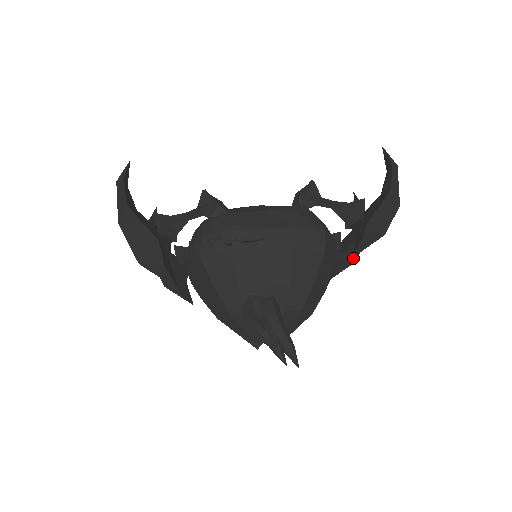
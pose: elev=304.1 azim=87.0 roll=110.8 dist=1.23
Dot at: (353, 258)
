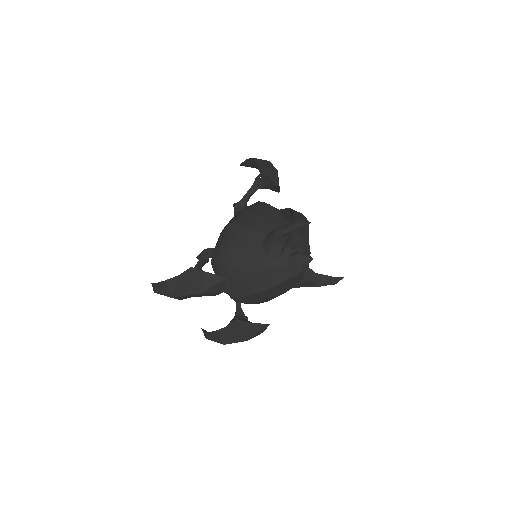
Dot at: (304, 220)
